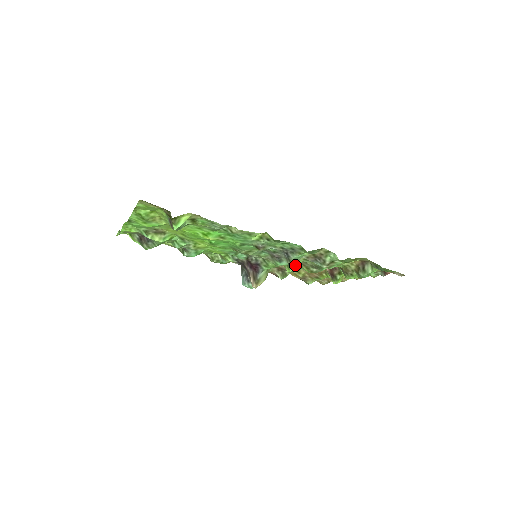
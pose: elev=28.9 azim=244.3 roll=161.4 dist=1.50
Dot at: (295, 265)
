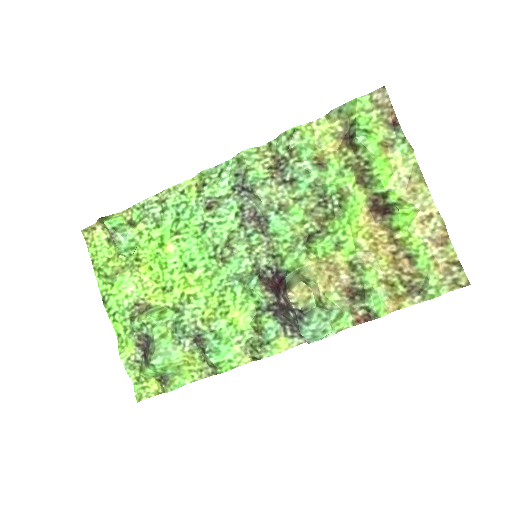
Dot at: (316, 234)
